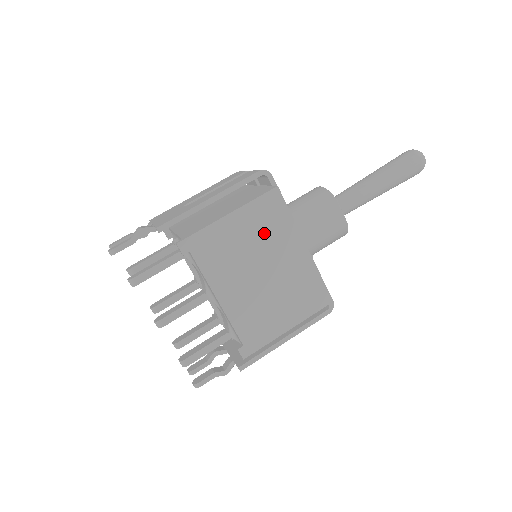
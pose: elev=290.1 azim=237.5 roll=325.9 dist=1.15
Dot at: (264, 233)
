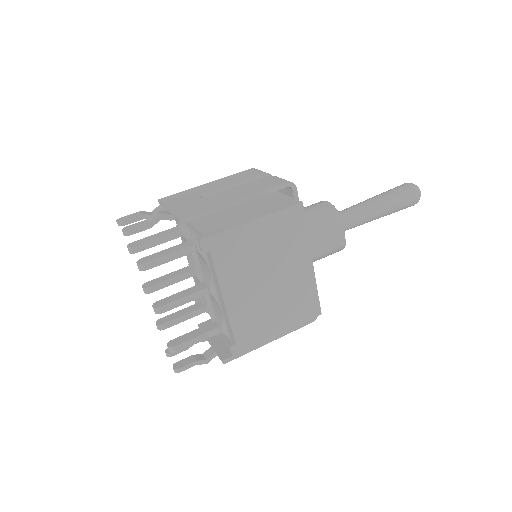
Dot at: (280, 244)
